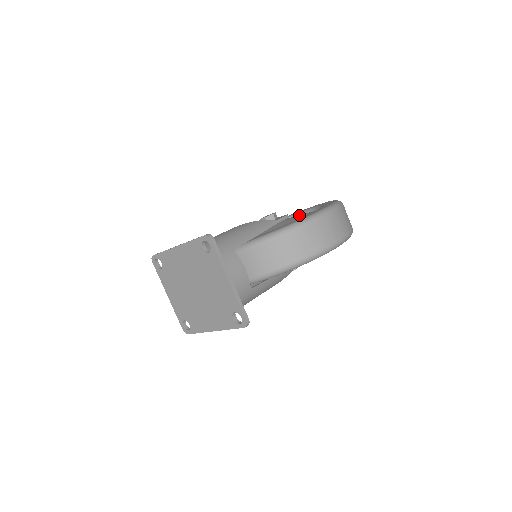
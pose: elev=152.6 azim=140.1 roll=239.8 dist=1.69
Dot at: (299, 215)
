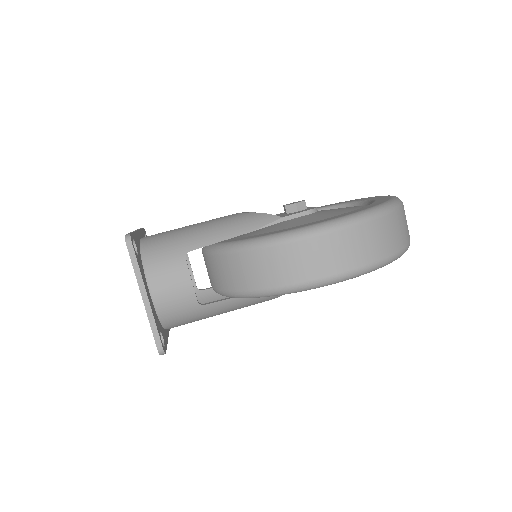
Dot at: (332, 212)
